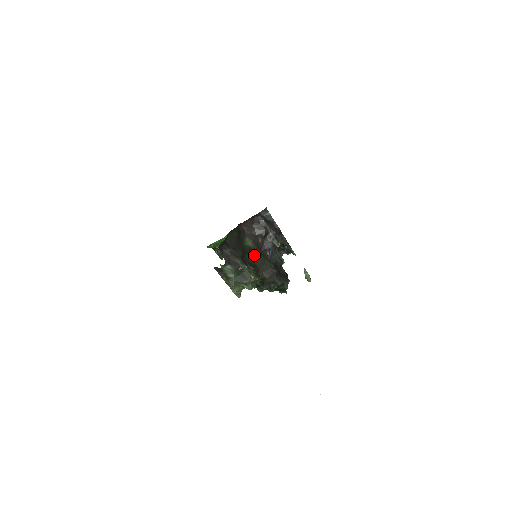
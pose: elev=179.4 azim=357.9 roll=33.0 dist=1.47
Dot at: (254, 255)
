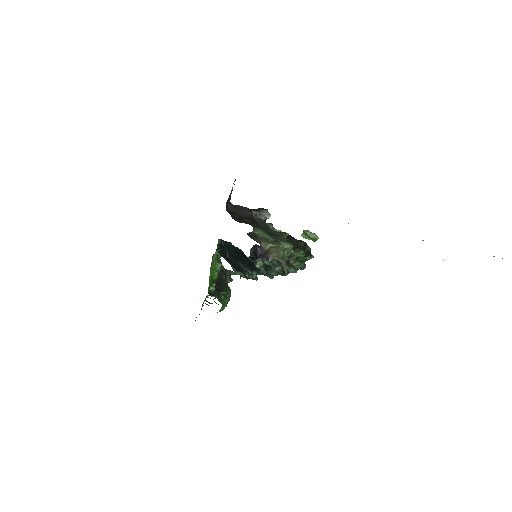
Dot at: occluded
